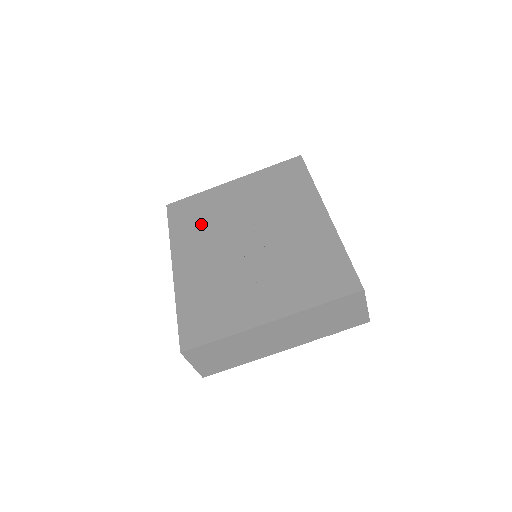
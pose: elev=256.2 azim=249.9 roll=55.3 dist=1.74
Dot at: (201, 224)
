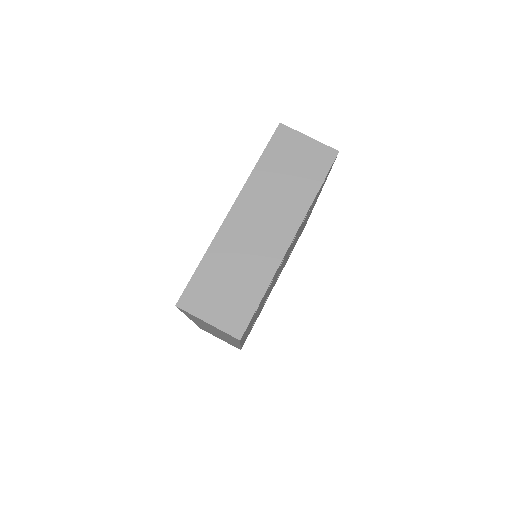
Dot at: occluded
